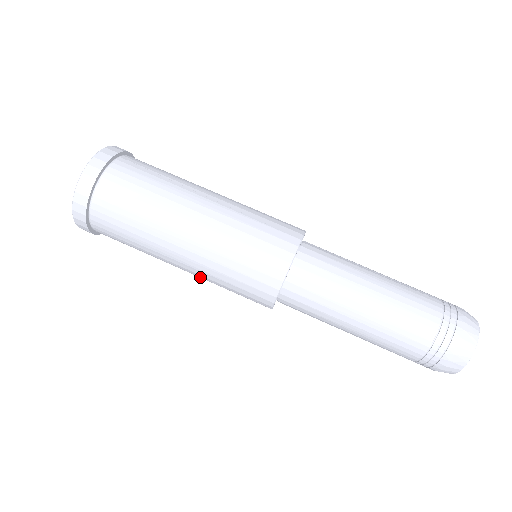
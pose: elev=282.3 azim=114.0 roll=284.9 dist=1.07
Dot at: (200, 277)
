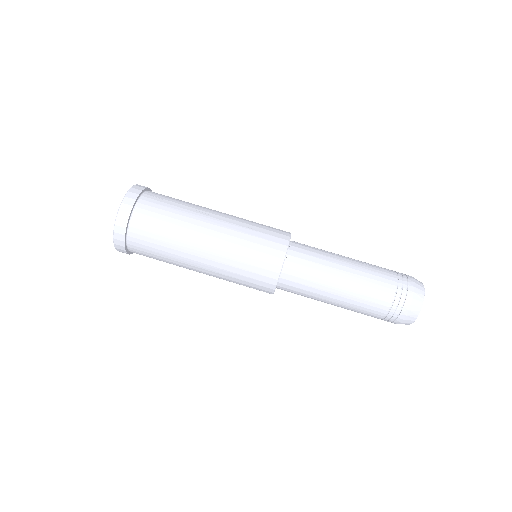
Dot at: (216, 277)
